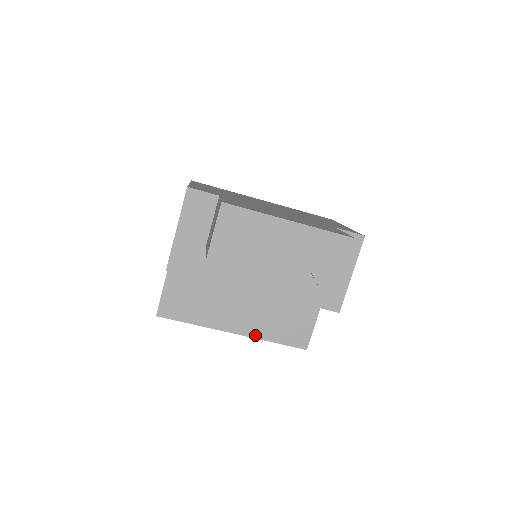
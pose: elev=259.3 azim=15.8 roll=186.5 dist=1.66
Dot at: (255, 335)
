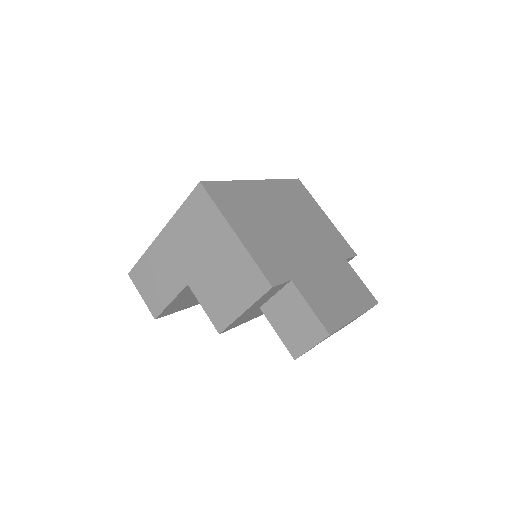
Dot at: occluded
